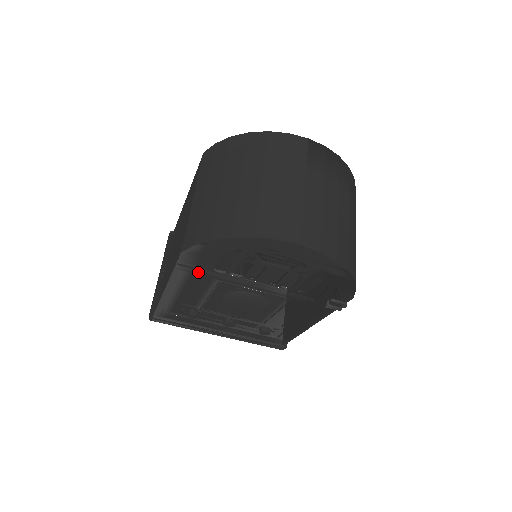
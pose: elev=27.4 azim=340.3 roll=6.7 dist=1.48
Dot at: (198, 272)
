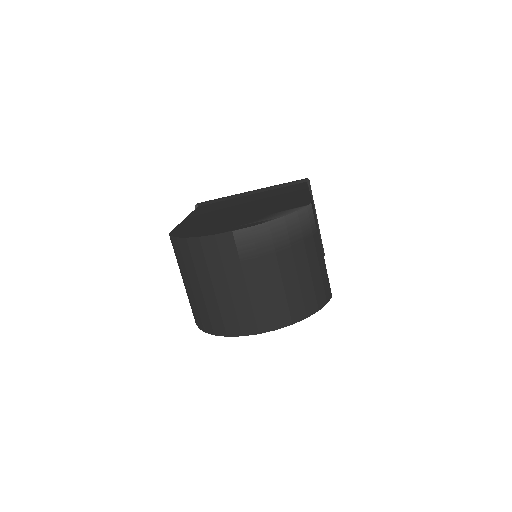
Dot at: occluded
